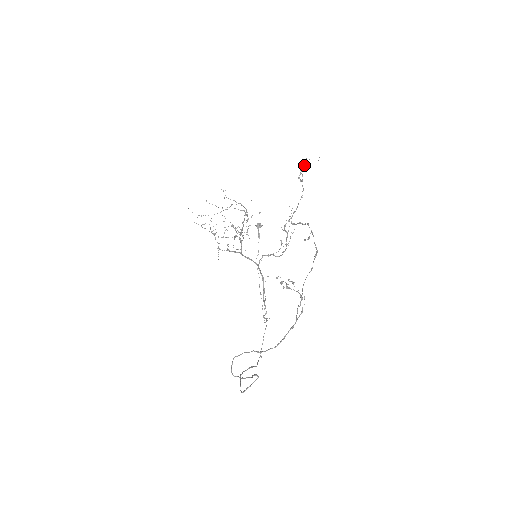
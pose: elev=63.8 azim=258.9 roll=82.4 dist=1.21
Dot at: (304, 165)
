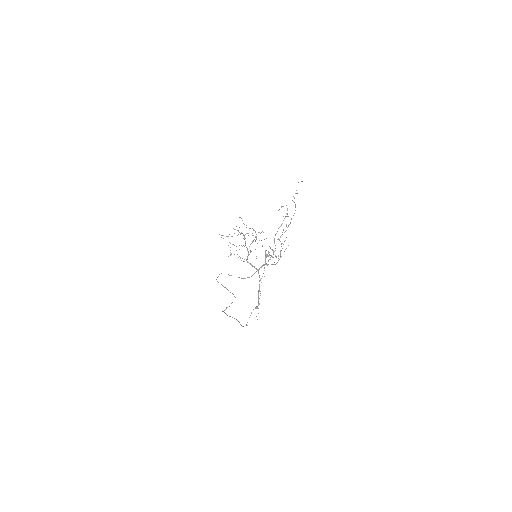
Dot at: (296, 190)
